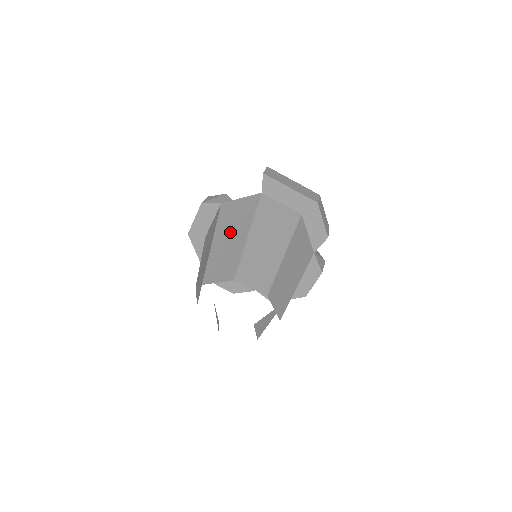
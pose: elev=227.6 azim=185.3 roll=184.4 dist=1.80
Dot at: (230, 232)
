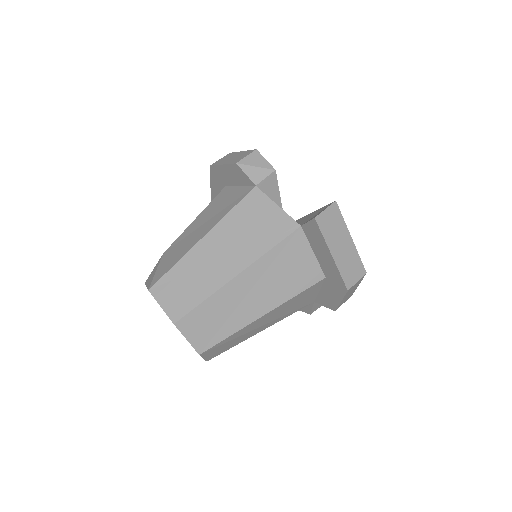
Dot at: (225, 248)
